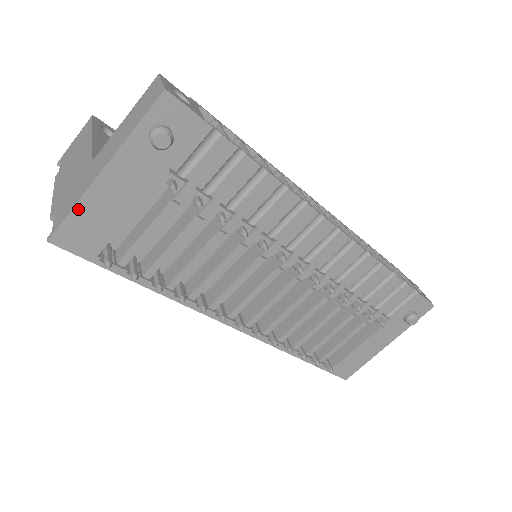
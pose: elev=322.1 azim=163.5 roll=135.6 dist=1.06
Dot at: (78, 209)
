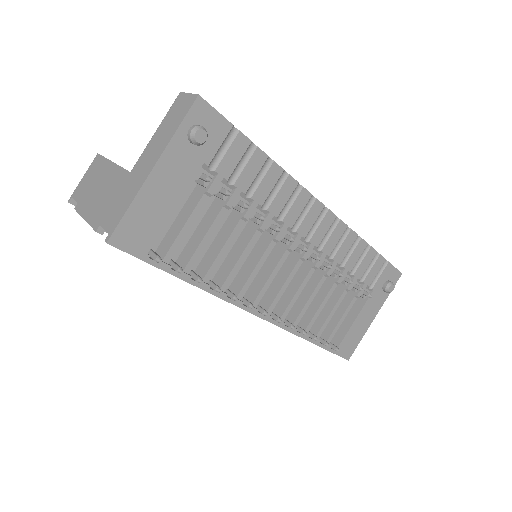
Dot at: (133, 208)
